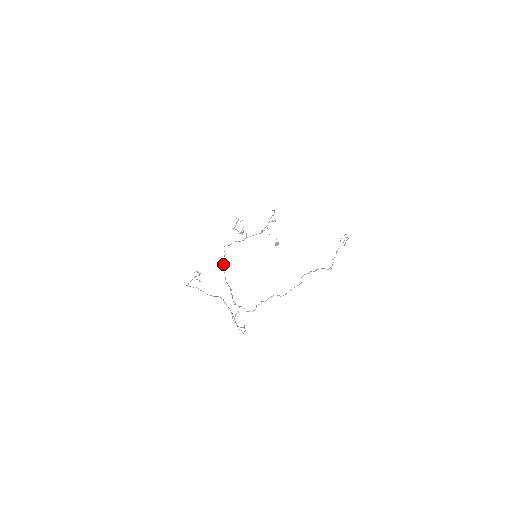
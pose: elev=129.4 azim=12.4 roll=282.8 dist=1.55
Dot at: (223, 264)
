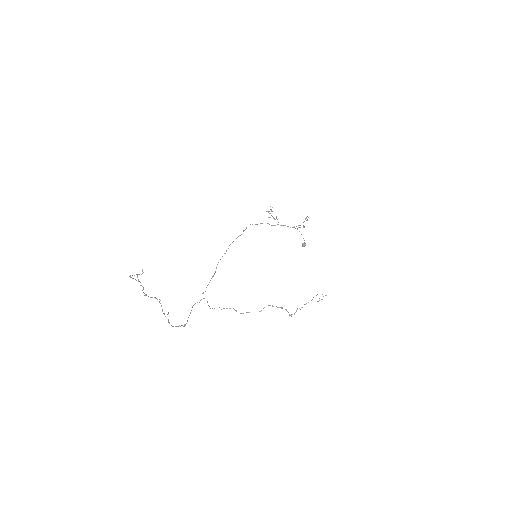
Dot at: occluded
